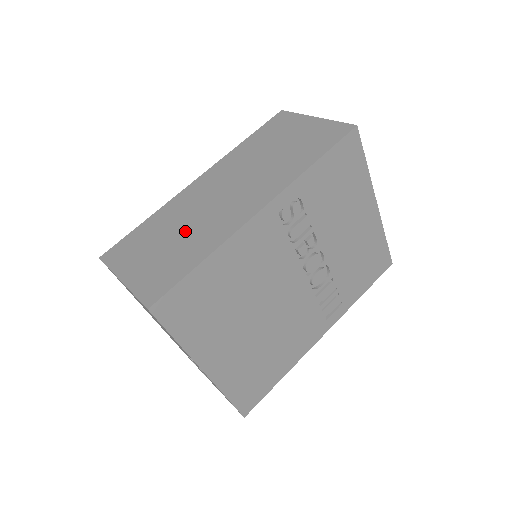
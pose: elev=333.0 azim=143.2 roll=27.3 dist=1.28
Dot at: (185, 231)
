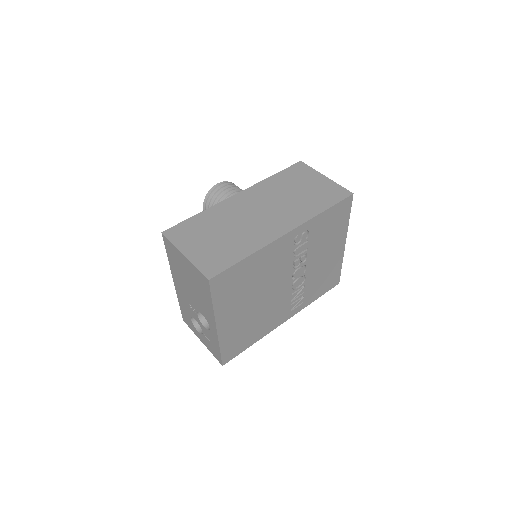
Dot at: (231, 232)
